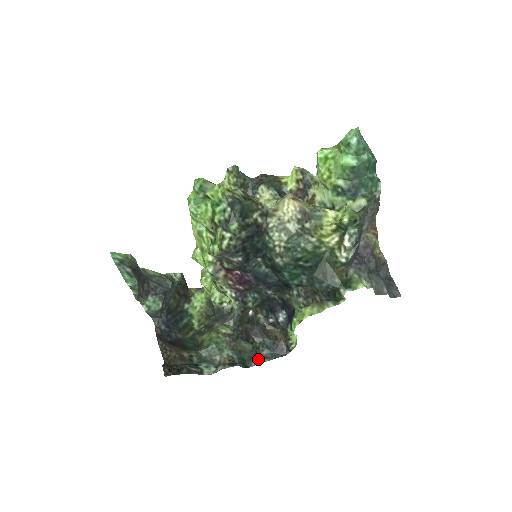
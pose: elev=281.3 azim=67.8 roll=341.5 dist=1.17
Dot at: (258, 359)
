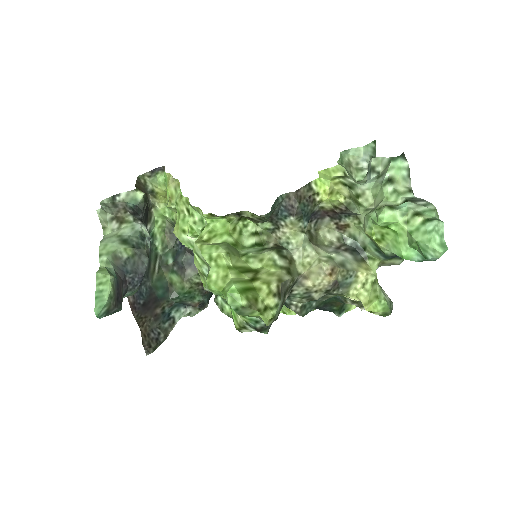
Dot at: occluded
